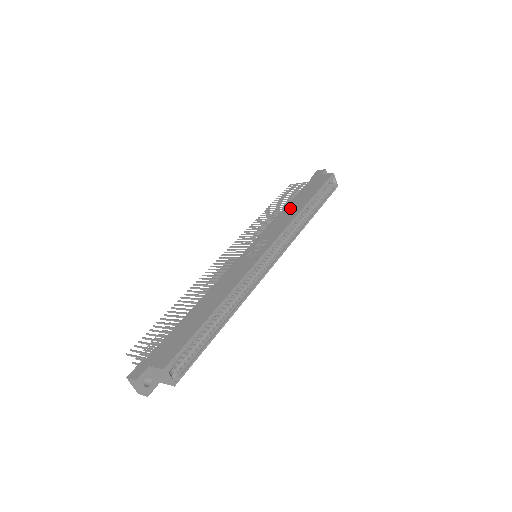
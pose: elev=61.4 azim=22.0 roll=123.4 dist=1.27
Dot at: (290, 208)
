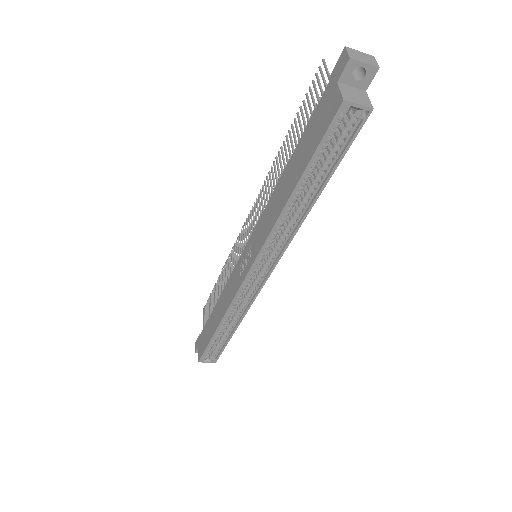
Dot at: (281, 187)
